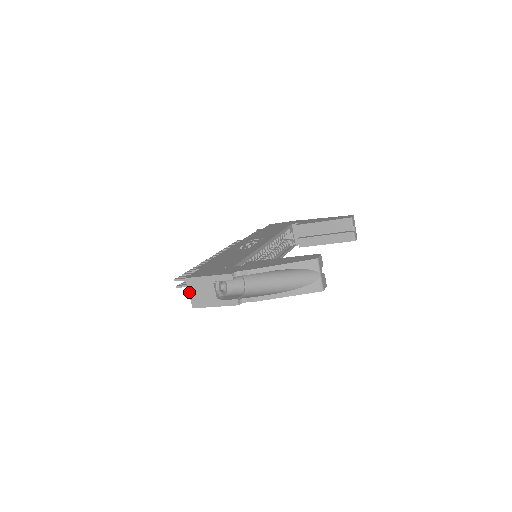
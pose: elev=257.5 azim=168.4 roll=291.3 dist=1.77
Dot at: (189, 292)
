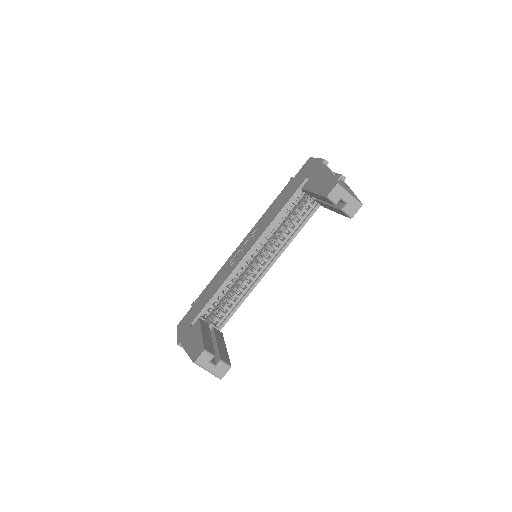
Dot at: occluded
